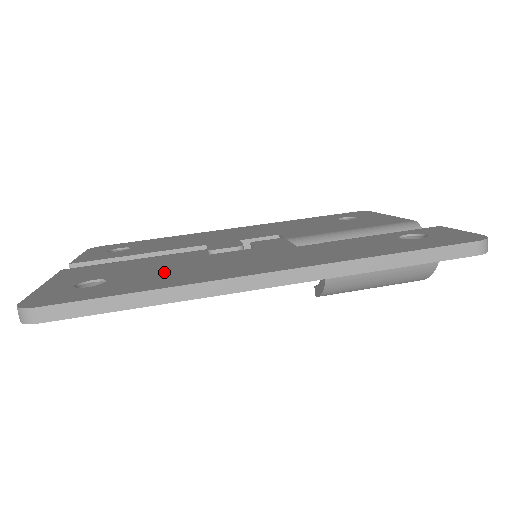
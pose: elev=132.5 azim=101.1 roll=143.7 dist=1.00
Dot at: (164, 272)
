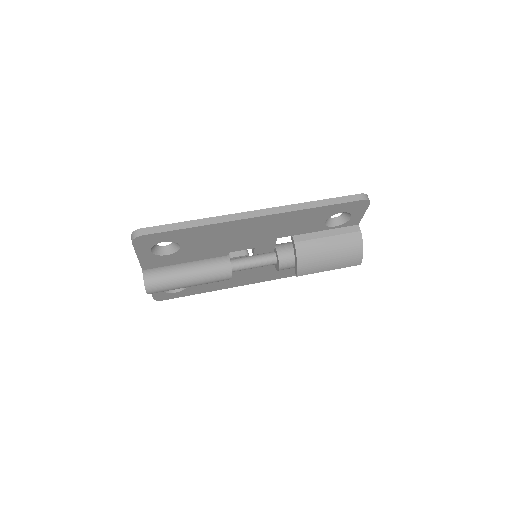
Dot at: occluded
